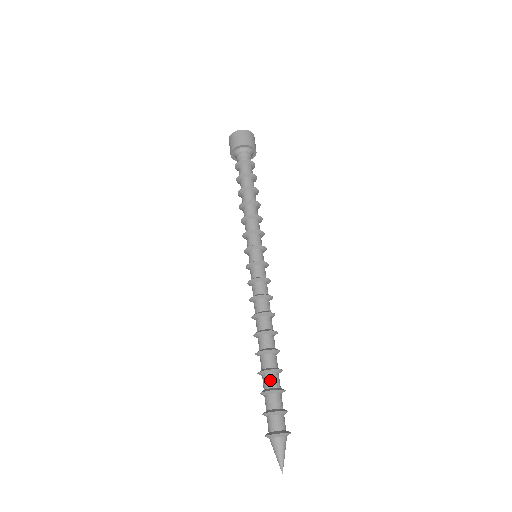
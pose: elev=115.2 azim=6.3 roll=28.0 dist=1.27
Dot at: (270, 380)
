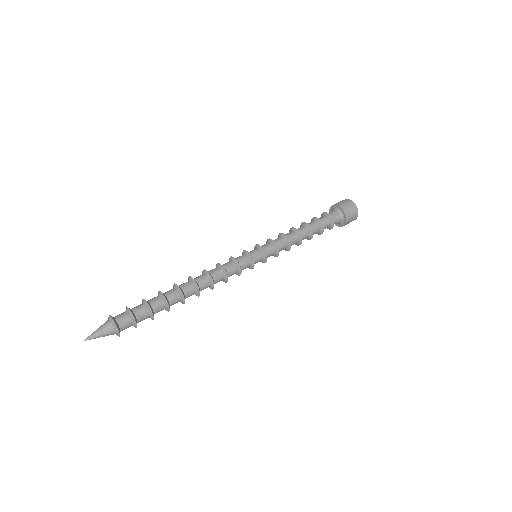
Dot at: (156, 300)
